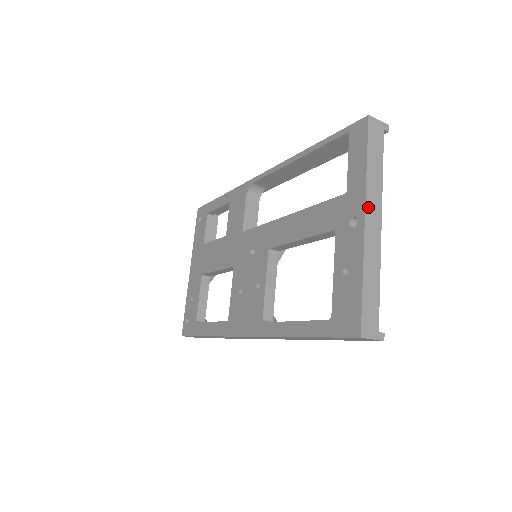
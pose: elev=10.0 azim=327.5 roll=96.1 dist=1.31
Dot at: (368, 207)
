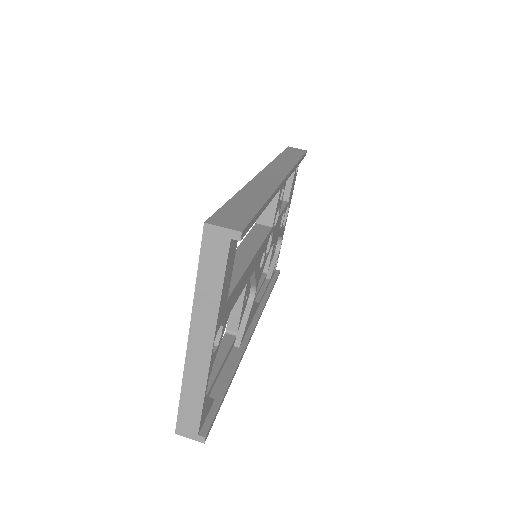
Dot at: (194, 329)
